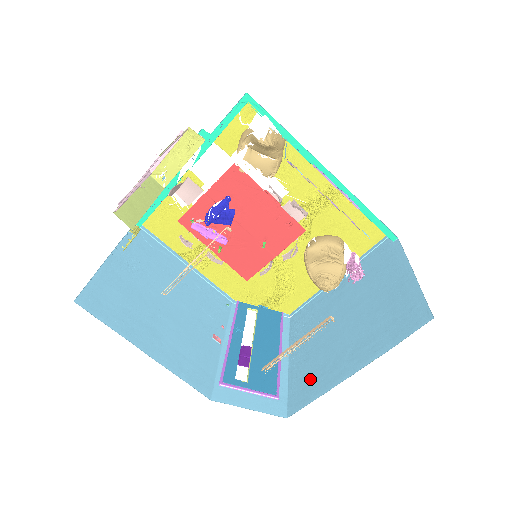
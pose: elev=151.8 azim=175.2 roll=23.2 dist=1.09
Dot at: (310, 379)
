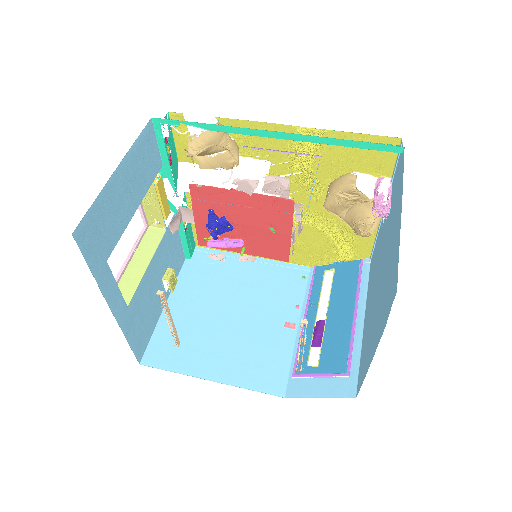
Dot at: (365, 352)
